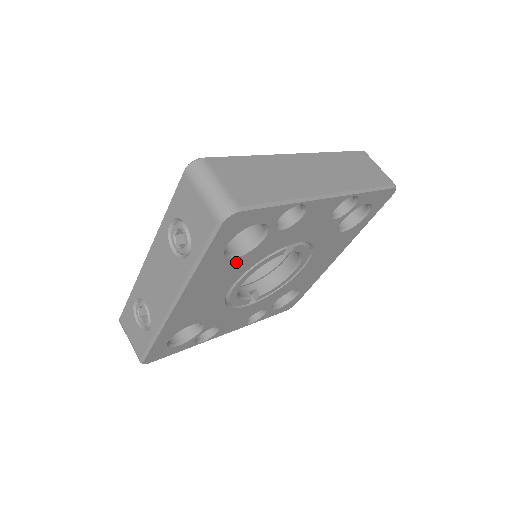
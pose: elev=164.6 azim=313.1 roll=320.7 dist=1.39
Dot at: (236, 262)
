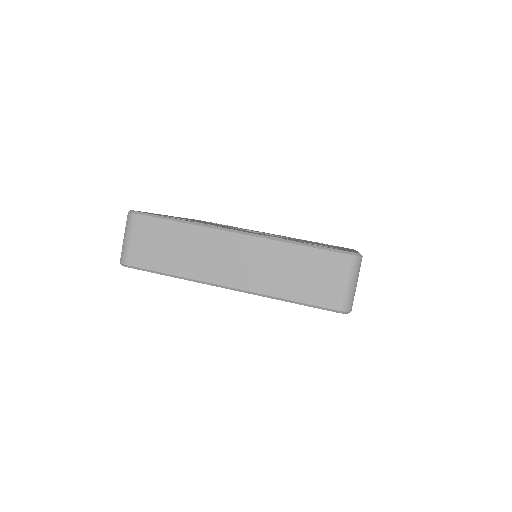
Dot at: occluded
